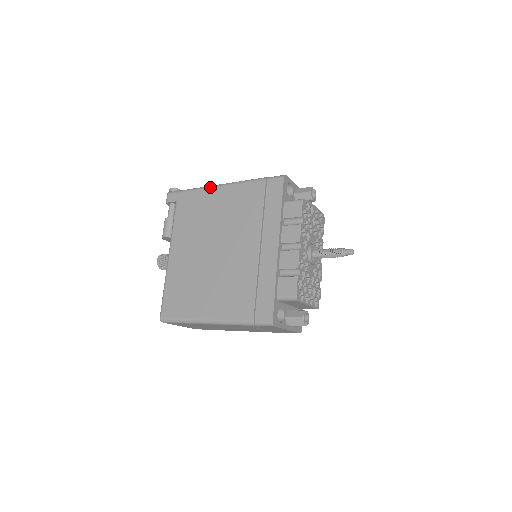
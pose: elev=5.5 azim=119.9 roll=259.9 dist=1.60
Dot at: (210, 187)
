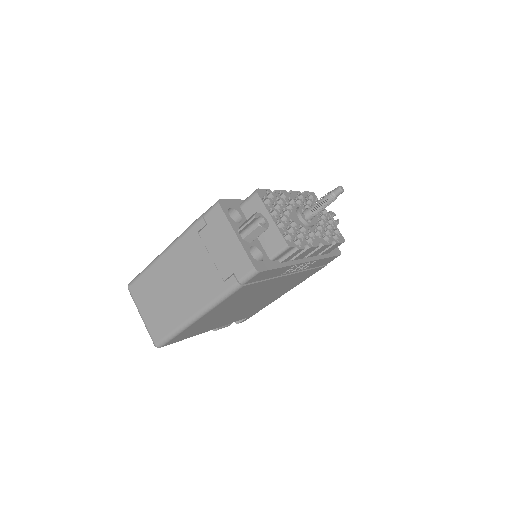
Dot at: occluded
